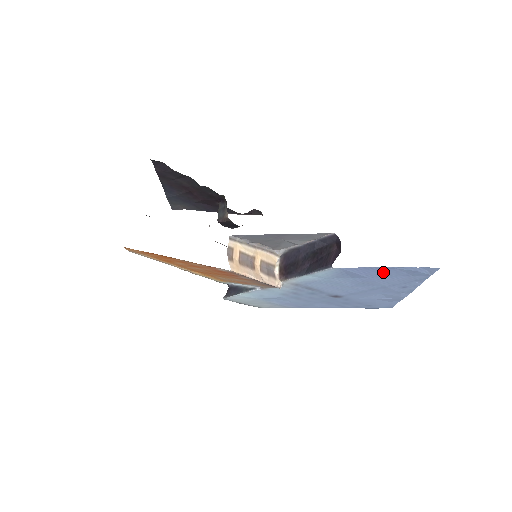
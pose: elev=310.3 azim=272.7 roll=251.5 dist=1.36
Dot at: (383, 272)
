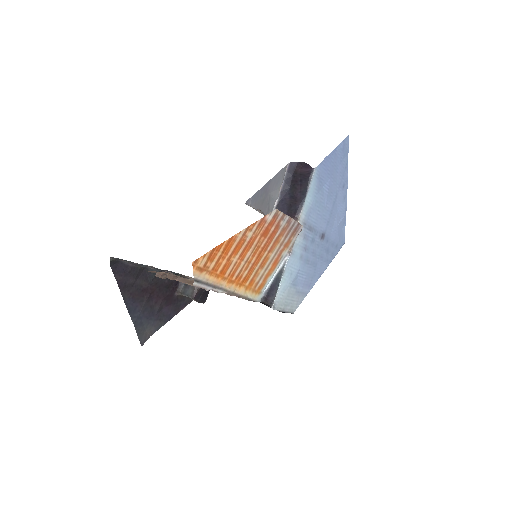
Dot at: (333, 162)
